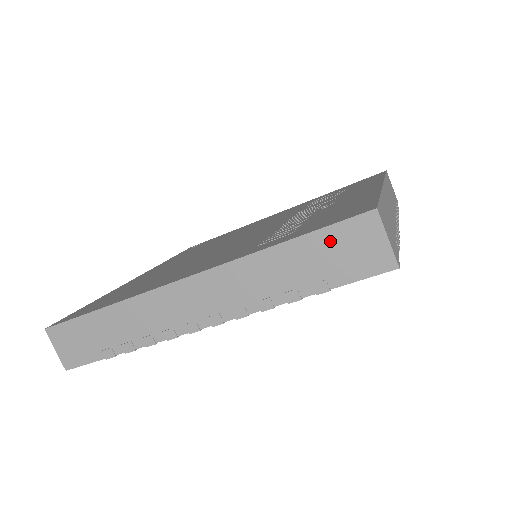
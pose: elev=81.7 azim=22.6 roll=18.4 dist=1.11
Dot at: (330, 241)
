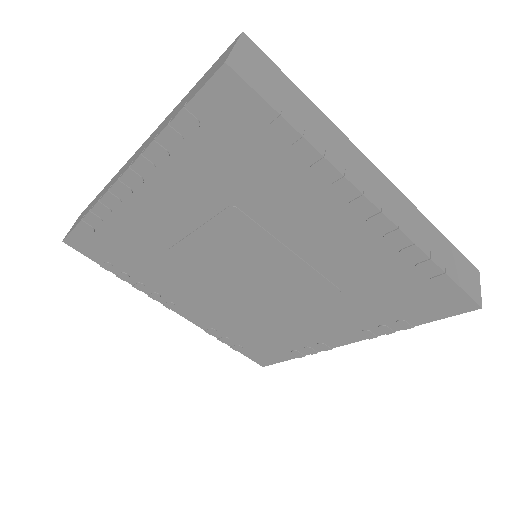
Dot at: (208, 72)
